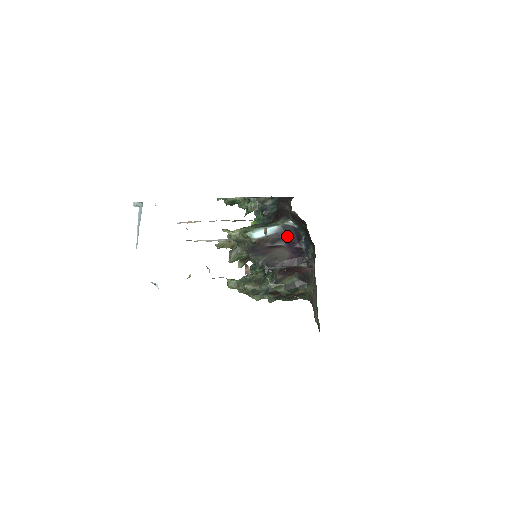
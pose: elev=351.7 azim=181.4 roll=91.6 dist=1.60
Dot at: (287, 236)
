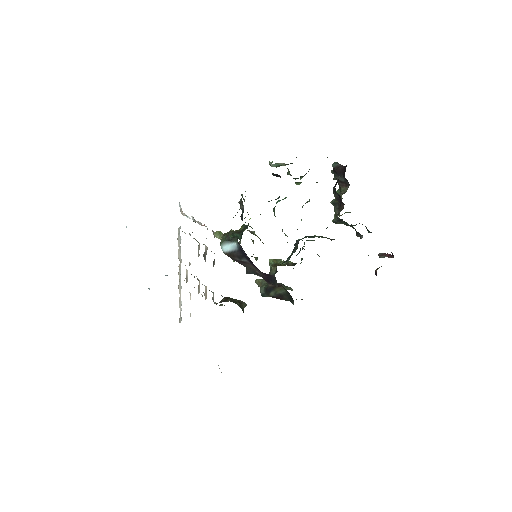
Dot at: (246, 255)
